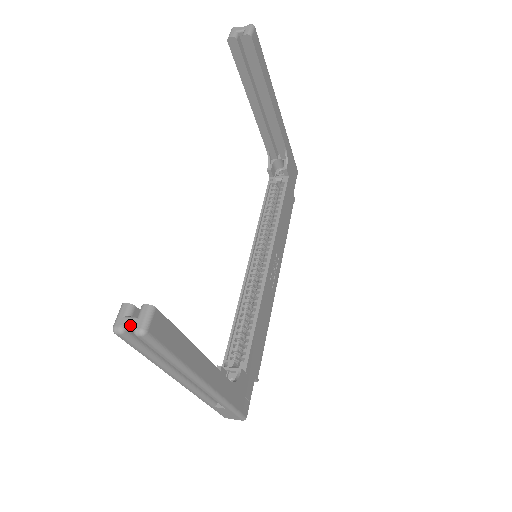
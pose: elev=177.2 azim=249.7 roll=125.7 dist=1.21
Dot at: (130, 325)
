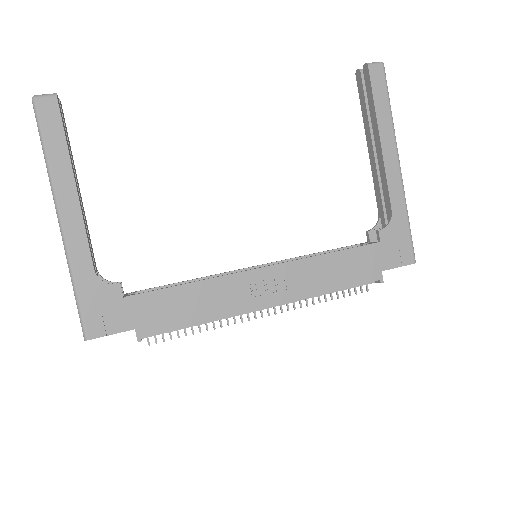
Dot at: occluded
